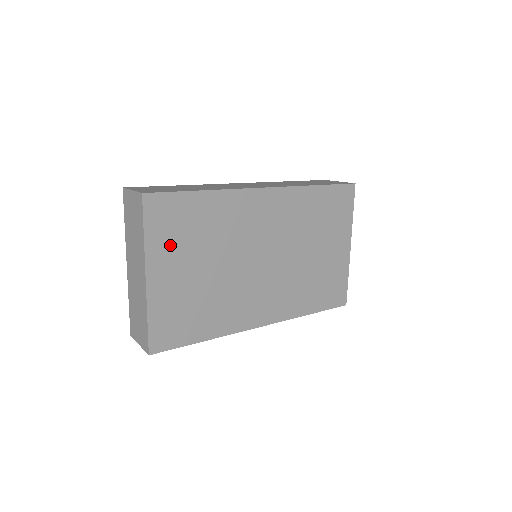
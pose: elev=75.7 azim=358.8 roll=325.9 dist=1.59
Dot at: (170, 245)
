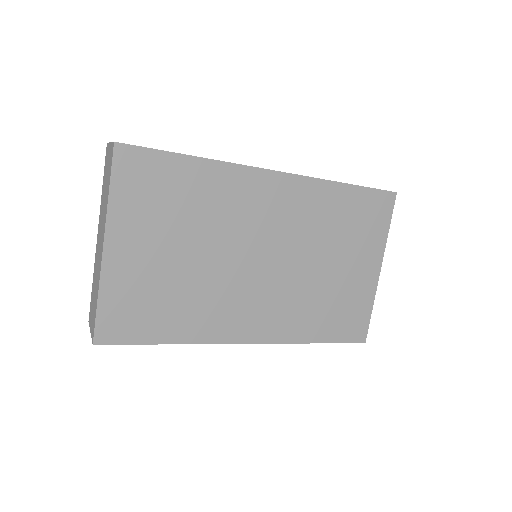
Dot at: (141, 213)
